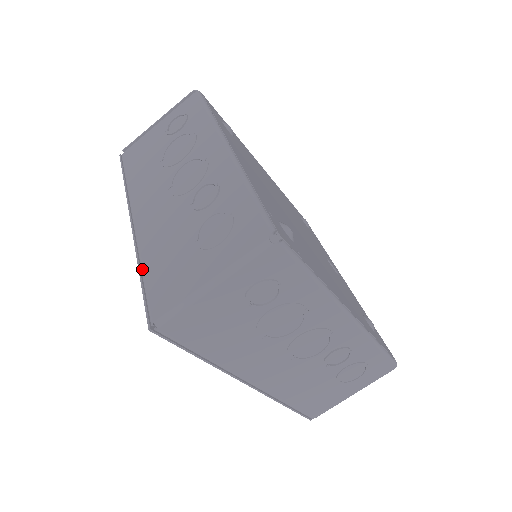
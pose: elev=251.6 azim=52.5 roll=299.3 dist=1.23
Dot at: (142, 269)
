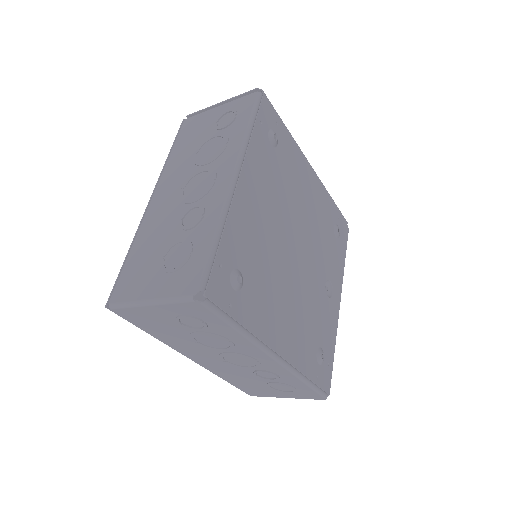
Dot at: (129, 252)
